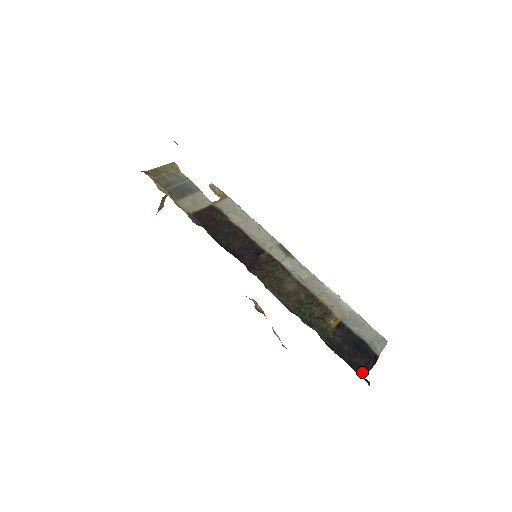
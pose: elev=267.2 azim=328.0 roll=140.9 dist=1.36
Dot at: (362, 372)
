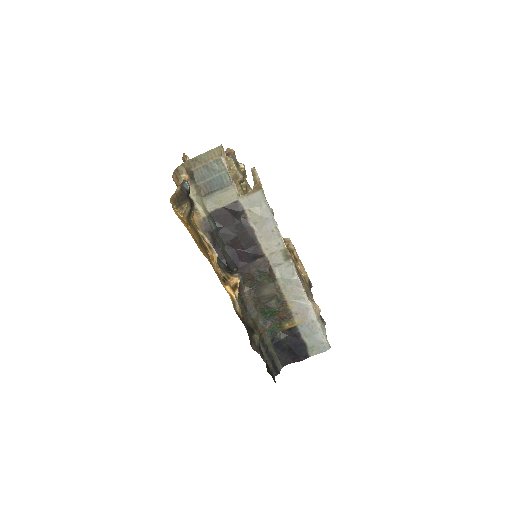
Dot at: (286, 362)
